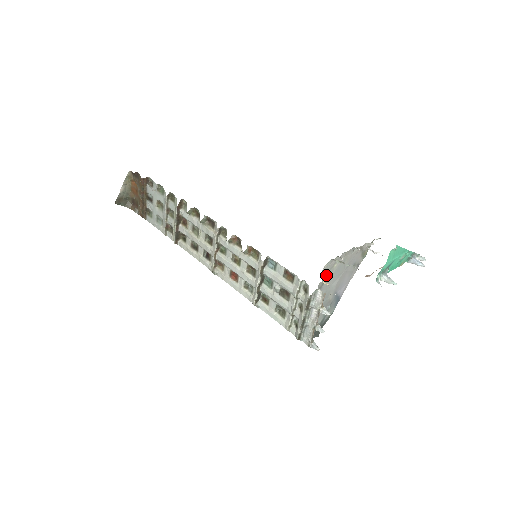
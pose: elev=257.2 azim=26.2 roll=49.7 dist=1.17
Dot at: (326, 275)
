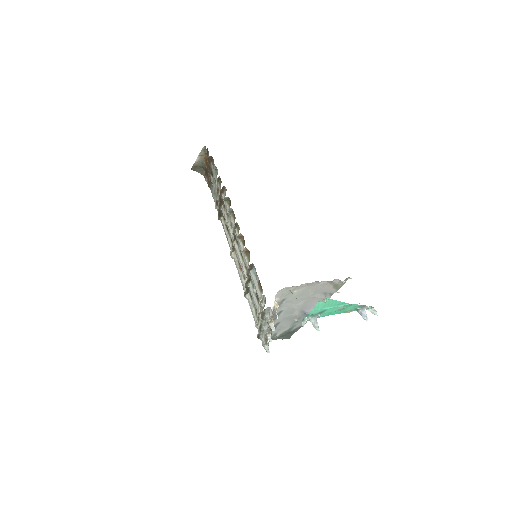
Dot at: (284, 297)
